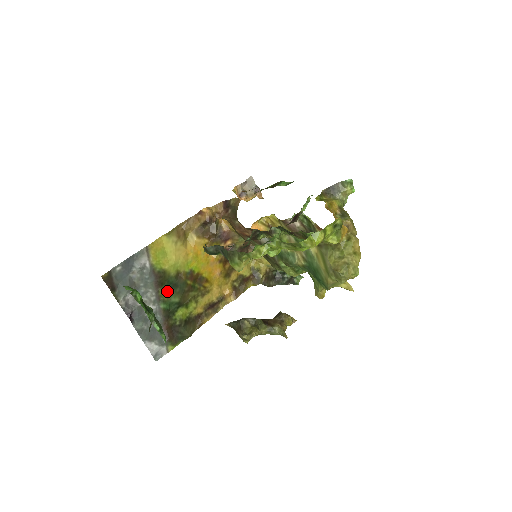
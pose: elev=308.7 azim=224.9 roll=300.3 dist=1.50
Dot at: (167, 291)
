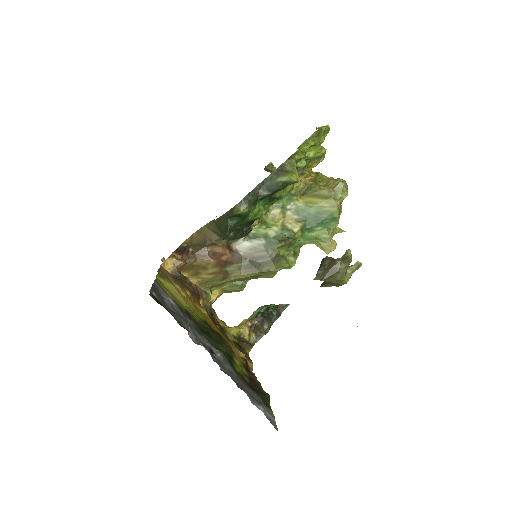
Dot at: (209, 337)
